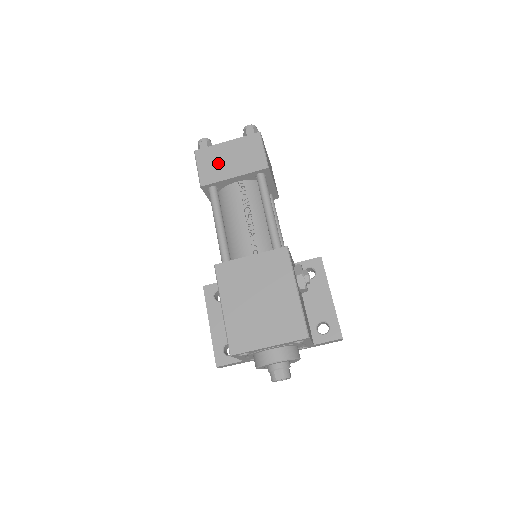
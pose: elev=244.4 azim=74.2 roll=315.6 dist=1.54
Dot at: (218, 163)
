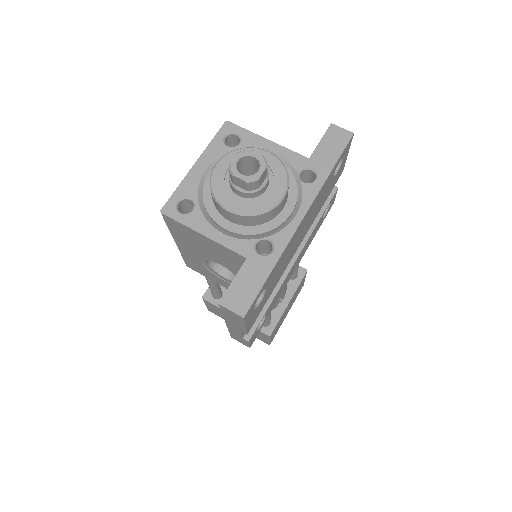
Dot at: occluded
